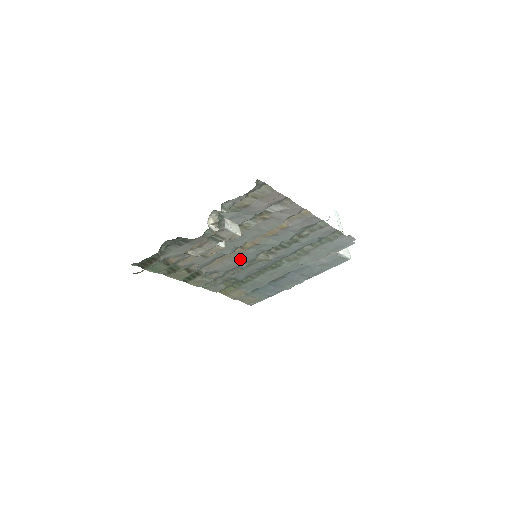
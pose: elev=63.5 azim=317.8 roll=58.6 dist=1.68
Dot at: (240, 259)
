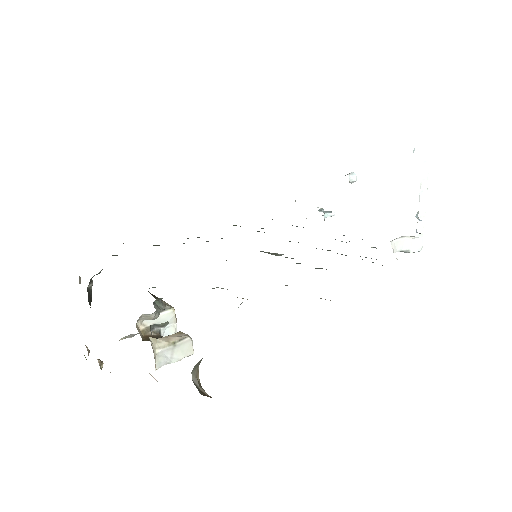
Dot at: occluded
